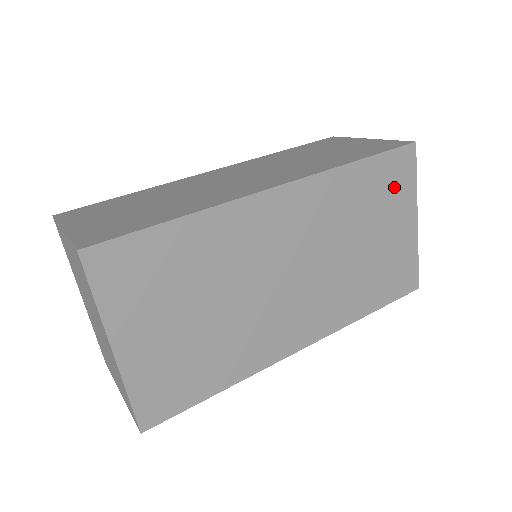
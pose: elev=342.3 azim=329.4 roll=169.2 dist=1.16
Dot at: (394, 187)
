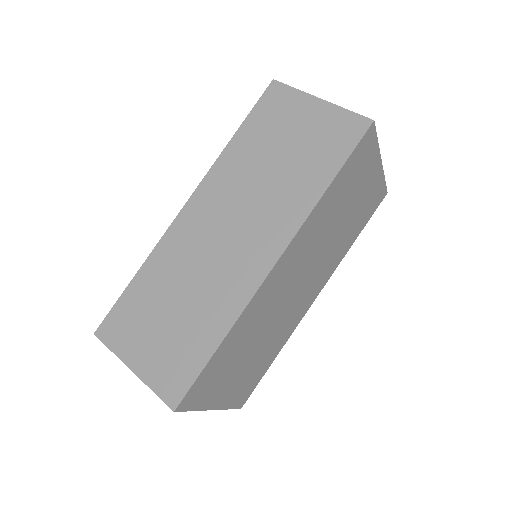
Dot at: (360, 166)
